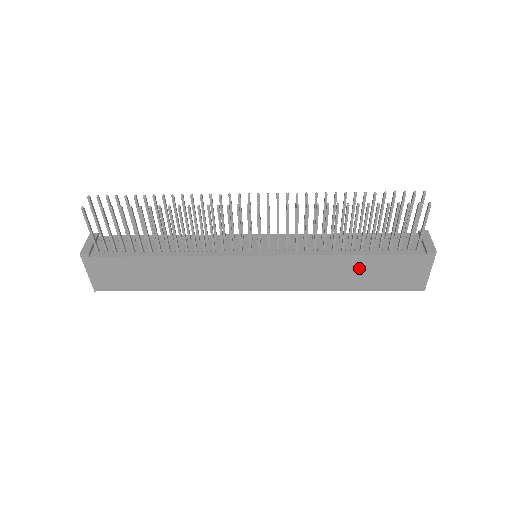
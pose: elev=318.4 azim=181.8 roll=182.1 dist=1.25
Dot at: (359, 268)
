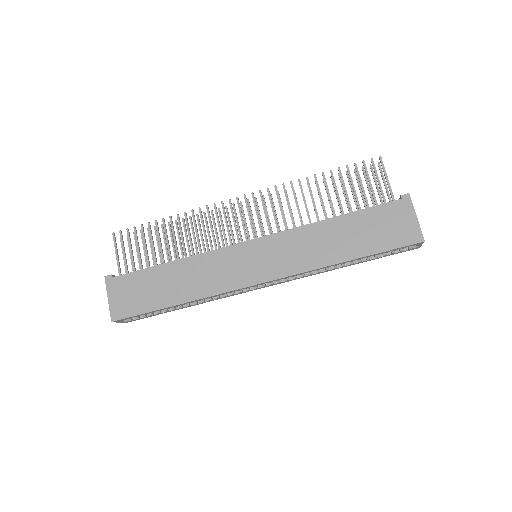
Dot at: (347, 230)
